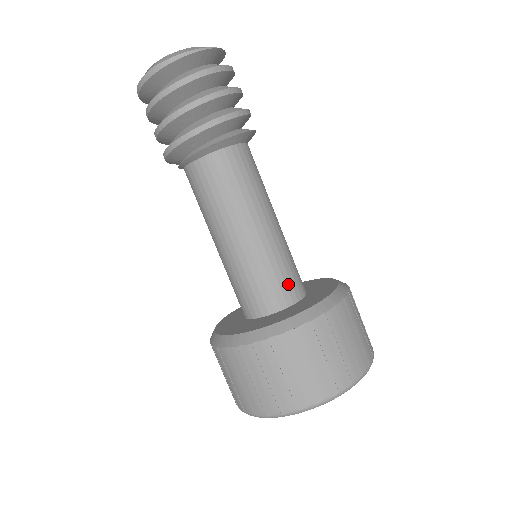
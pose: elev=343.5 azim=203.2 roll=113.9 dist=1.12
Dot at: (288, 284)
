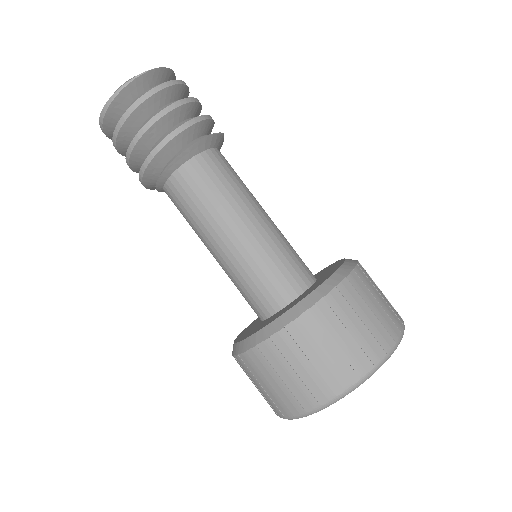
Dot at: (282, 281)
